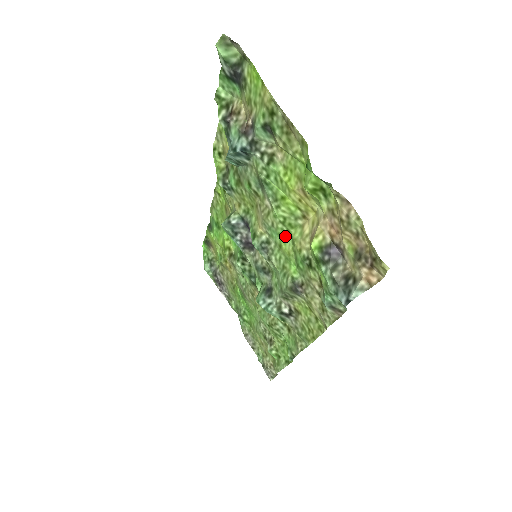
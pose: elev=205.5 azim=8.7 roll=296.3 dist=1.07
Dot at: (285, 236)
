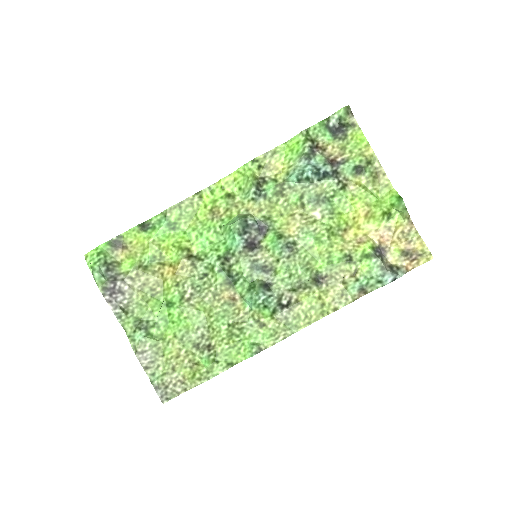
Dot at: (323, 240)
